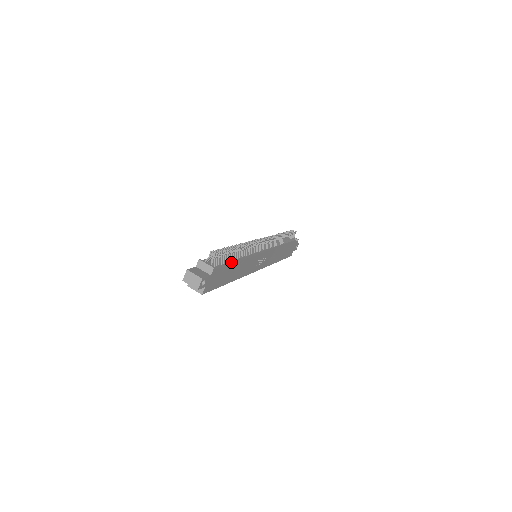
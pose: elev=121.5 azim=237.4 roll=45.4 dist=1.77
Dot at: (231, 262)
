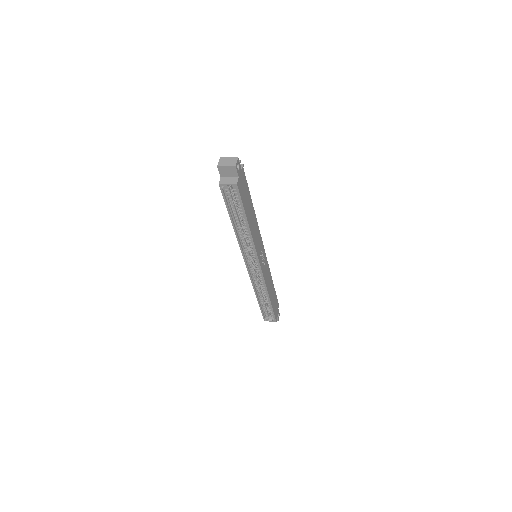
Dot at: occluded
